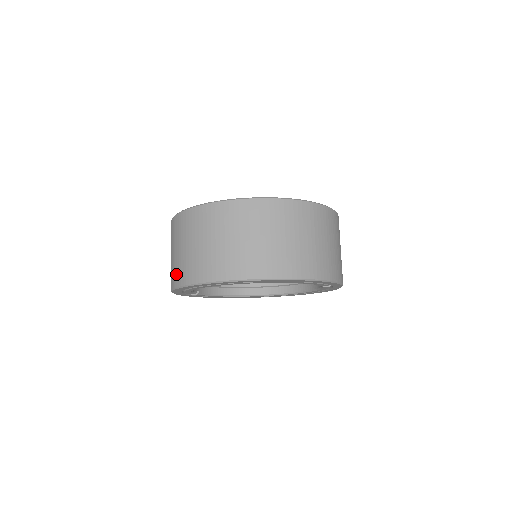
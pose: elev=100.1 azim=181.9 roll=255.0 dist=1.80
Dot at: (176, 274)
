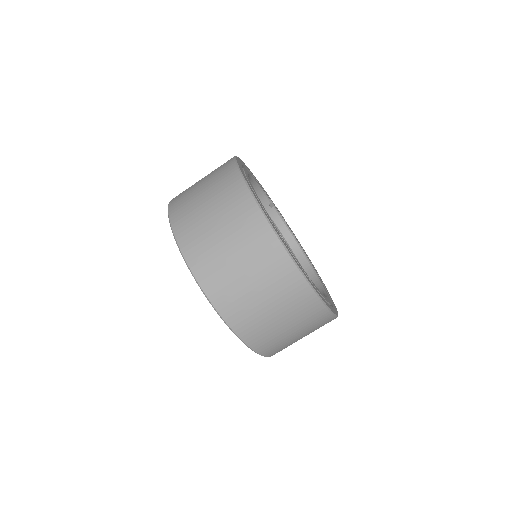
Dot at: occluded
